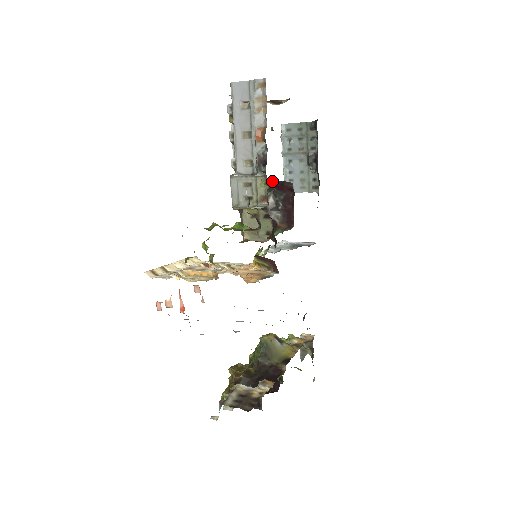
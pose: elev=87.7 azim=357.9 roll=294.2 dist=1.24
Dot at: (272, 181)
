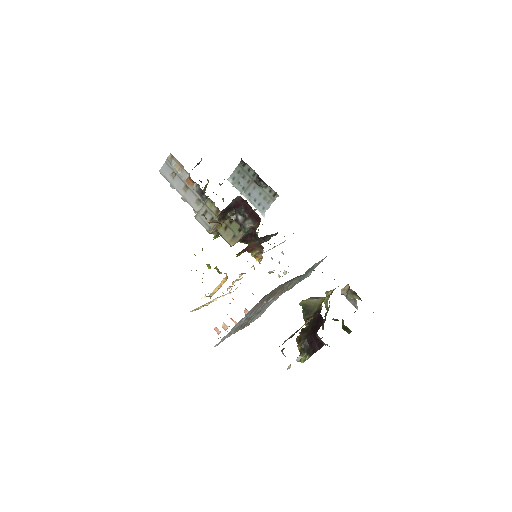
Dot at: (231, 206)
